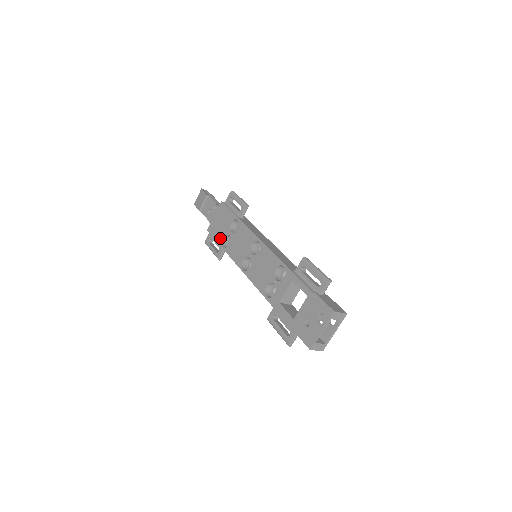
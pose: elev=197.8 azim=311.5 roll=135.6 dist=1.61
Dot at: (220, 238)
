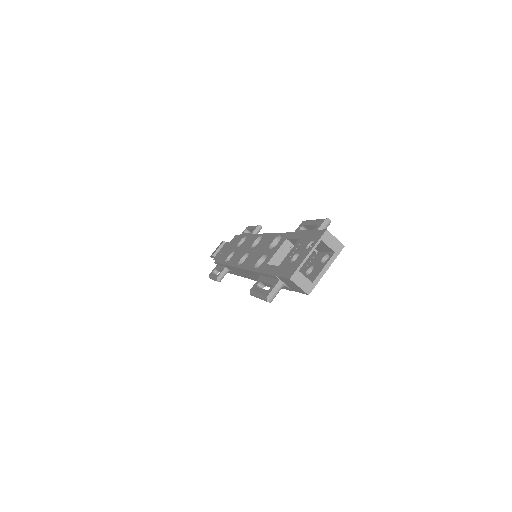
Dot at: (224, 259)
